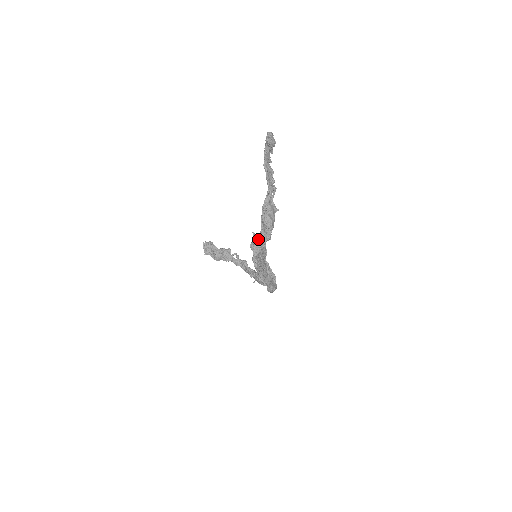
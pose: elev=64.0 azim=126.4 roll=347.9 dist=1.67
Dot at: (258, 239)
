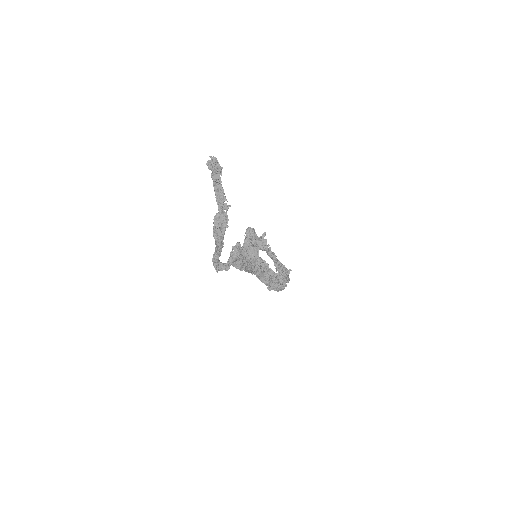
Dot at: (238, 244)
